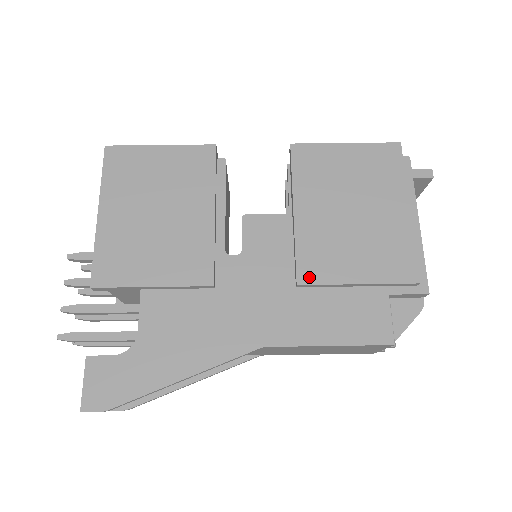
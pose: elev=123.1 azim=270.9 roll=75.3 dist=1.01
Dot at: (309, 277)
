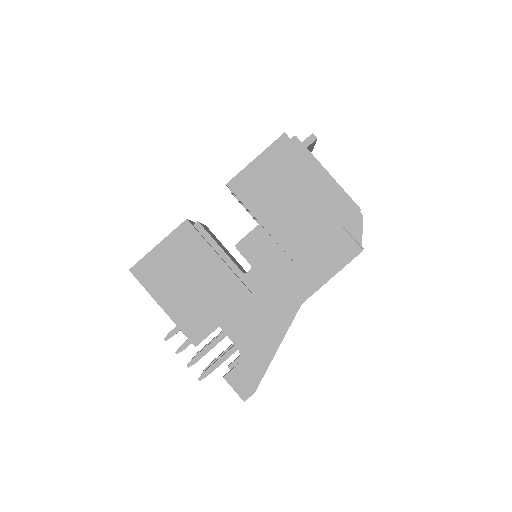
Dot at: (296, 252)
